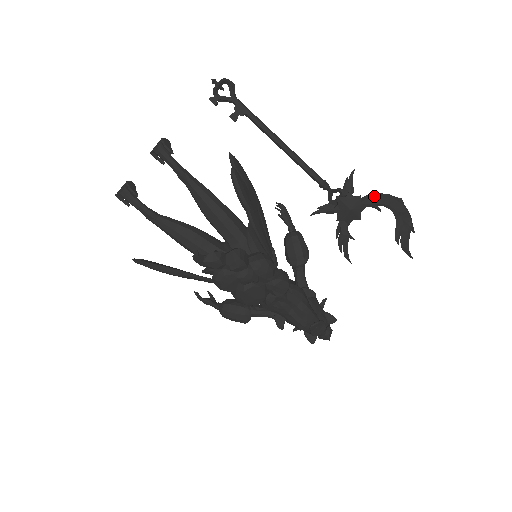
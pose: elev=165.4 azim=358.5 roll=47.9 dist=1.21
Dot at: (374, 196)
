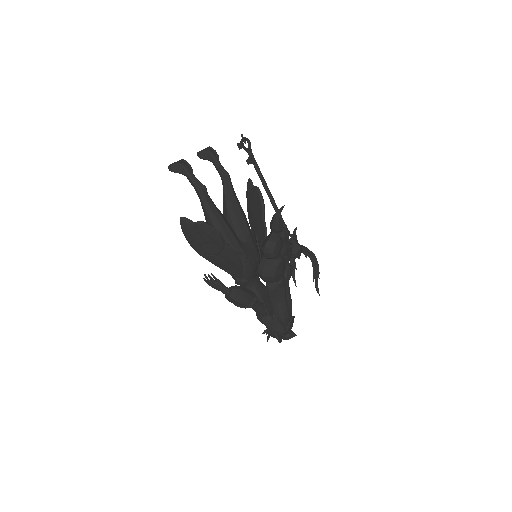
Dot at: (305, 247)
